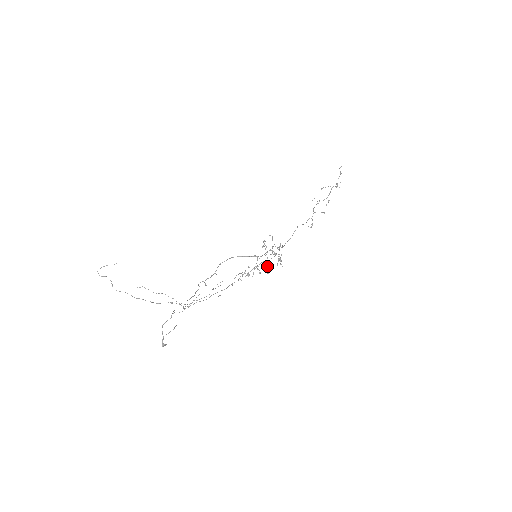
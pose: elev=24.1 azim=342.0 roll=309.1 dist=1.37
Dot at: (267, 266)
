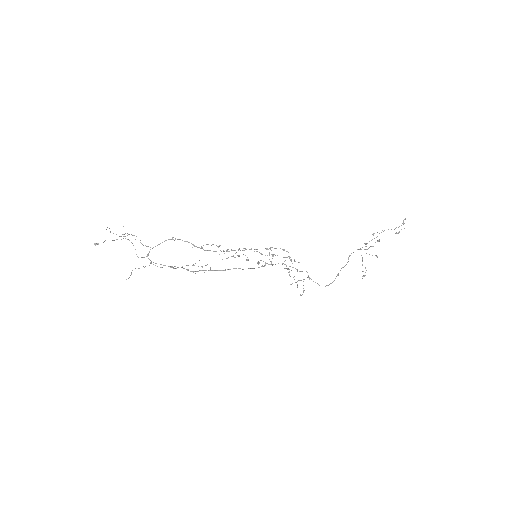
Dot at: occluded
